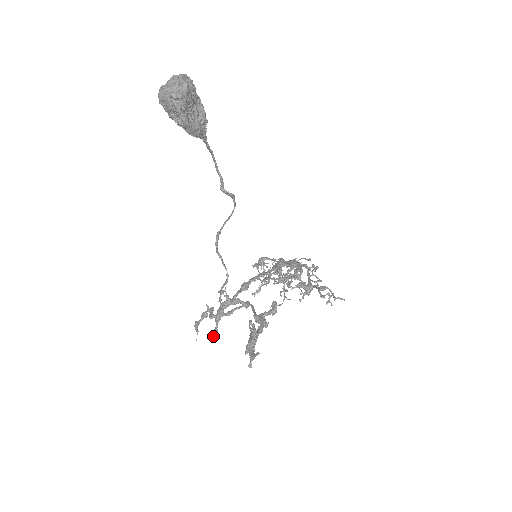
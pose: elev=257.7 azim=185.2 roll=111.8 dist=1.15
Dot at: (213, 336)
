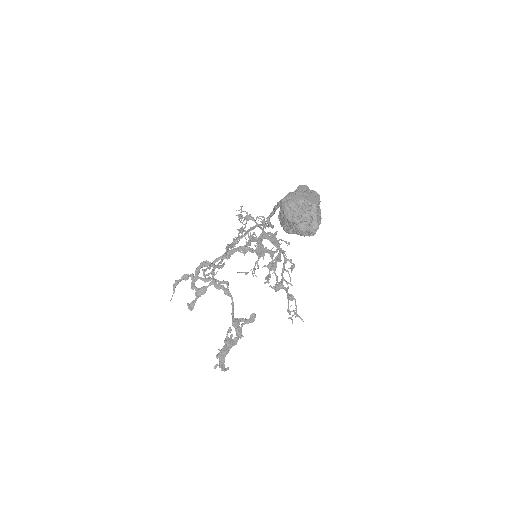
Dot at: (189, 308)
